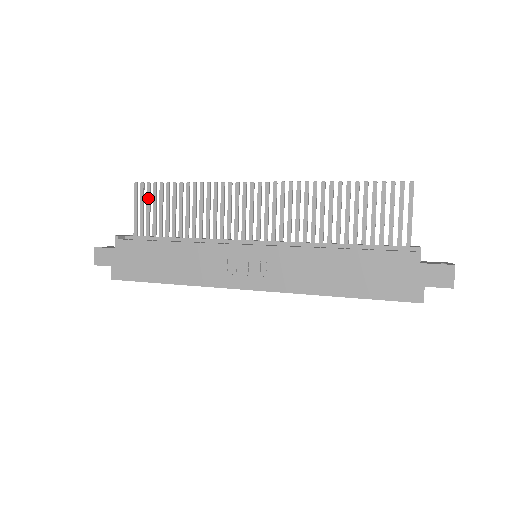
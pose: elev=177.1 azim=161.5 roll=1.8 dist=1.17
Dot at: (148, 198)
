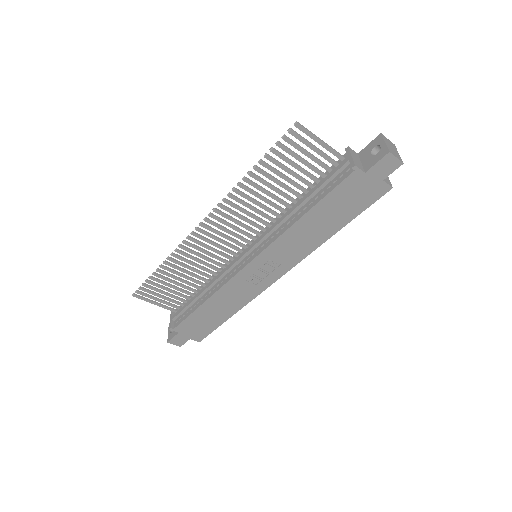
Dot at: (152, 293)
